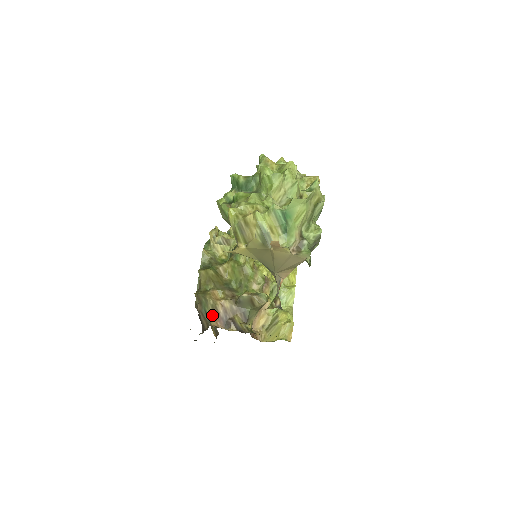
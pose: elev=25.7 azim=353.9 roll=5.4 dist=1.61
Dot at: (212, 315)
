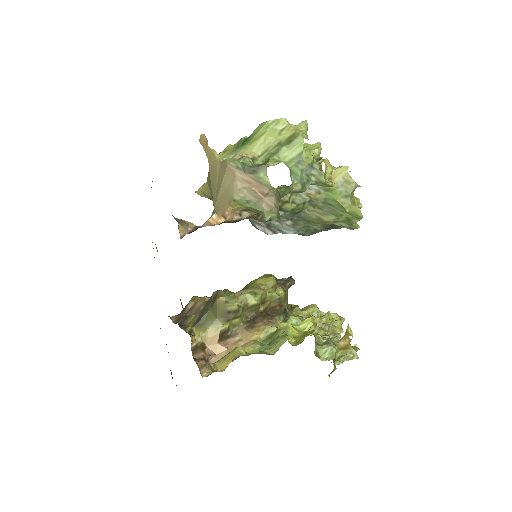
Dot at: (181, 312)
